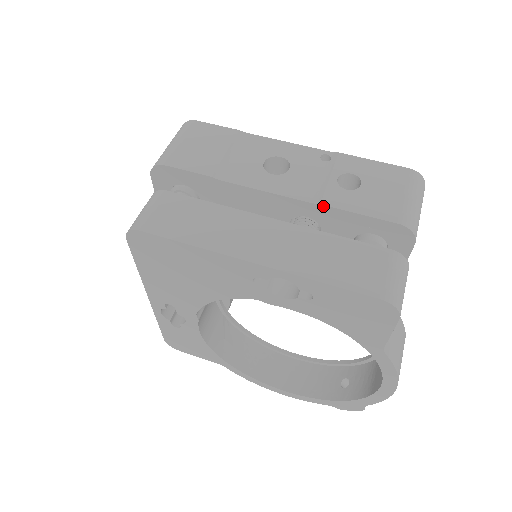
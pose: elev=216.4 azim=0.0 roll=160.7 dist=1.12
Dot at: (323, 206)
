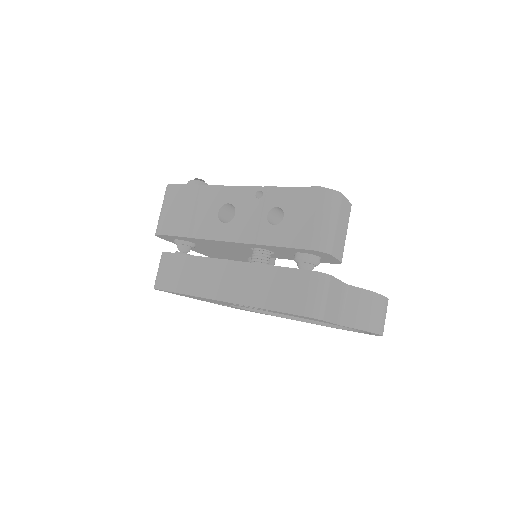
Dot at: (259, 245)
